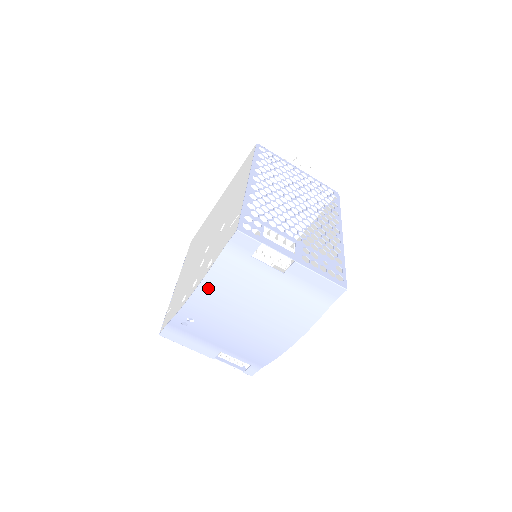
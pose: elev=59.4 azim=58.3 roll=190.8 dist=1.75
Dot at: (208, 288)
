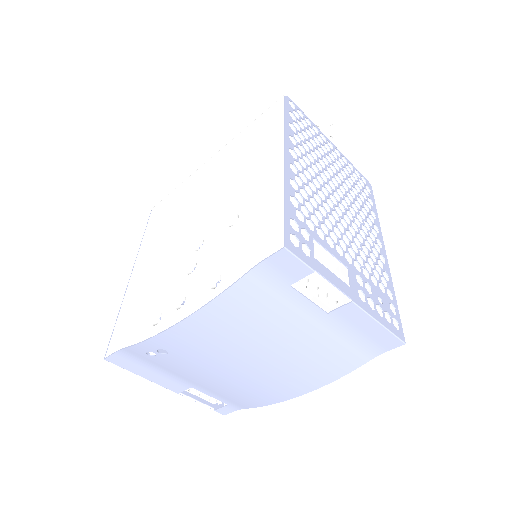
Dot at: (207, 319)
